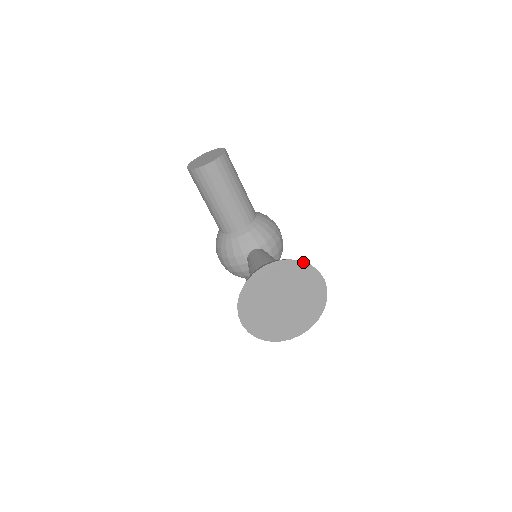
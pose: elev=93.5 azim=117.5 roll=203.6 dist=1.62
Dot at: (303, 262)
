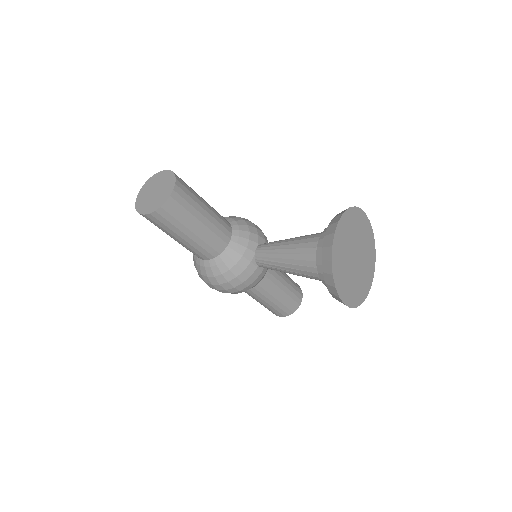
Dot at: (351, 208)
